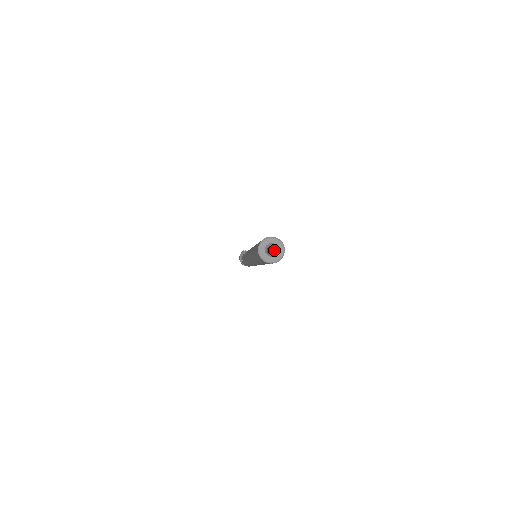
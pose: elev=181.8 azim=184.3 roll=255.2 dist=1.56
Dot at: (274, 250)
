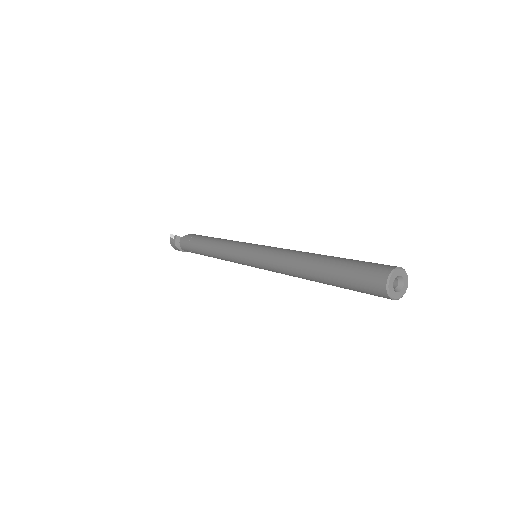
Dot at: occluded
